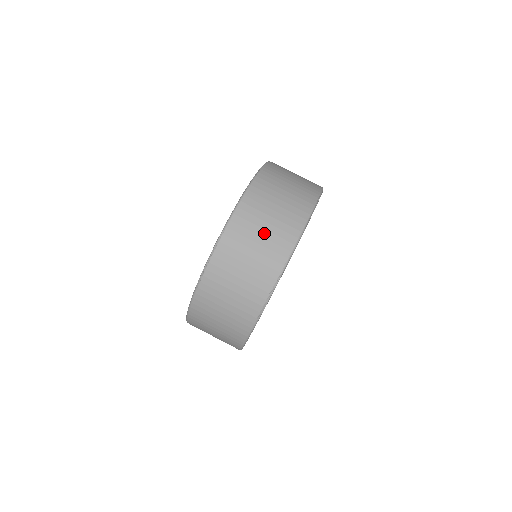
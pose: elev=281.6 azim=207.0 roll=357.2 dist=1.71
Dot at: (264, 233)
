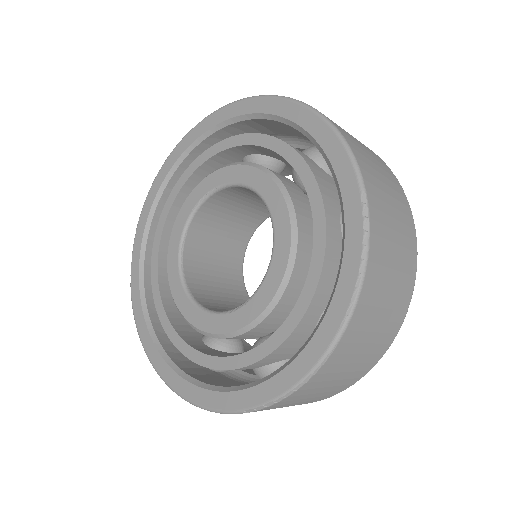
Dot at: (373, 337)
